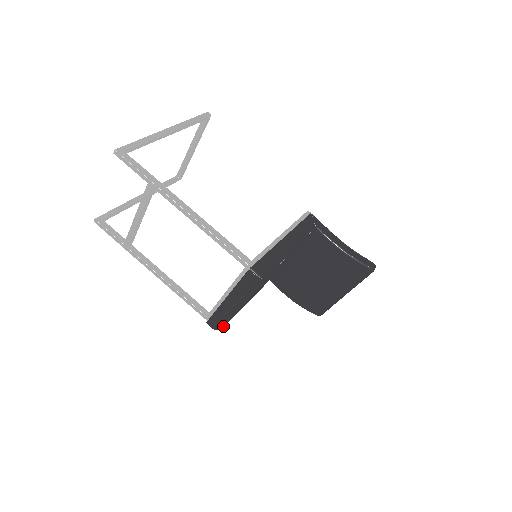
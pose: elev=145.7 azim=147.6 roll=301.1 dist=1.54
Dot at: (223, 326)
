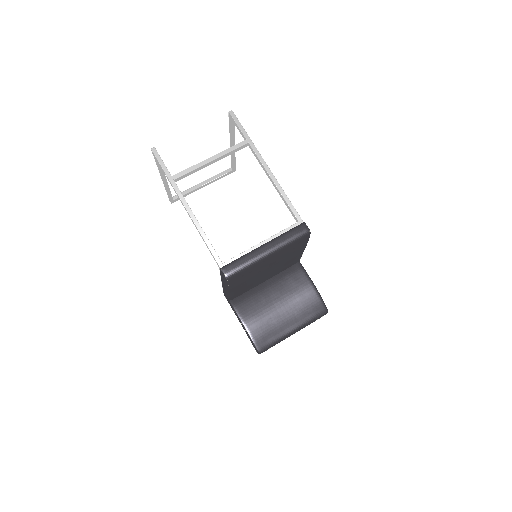
Dot at: (232, 280)
